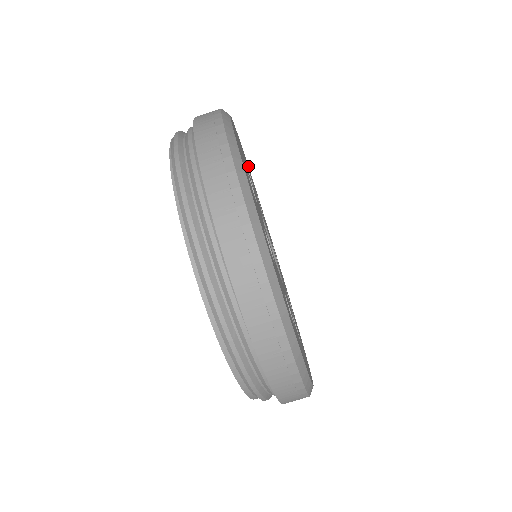
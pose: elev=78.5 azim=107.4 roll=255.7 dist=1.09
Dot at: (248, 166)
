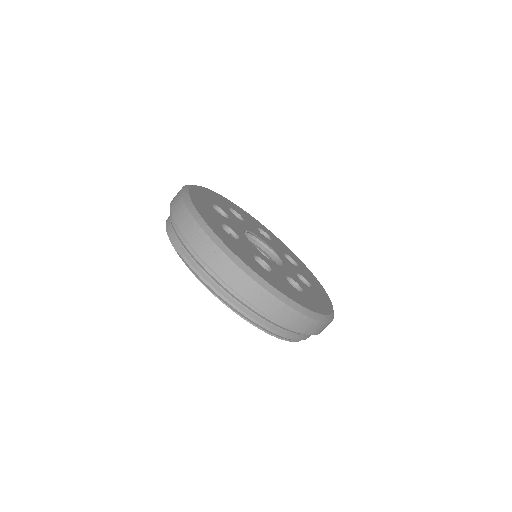
Dot at: (189, 190)
